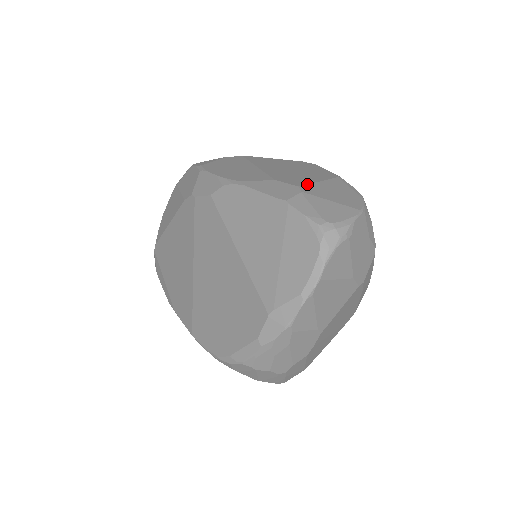
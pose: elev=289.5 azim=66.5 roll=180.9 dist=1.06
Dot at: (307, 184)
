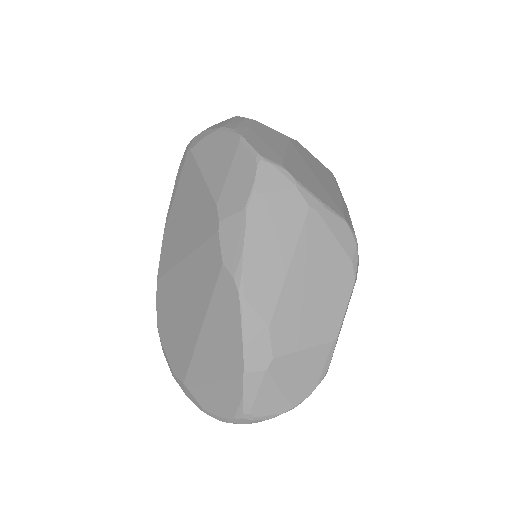
Dot at: (286, 355)
